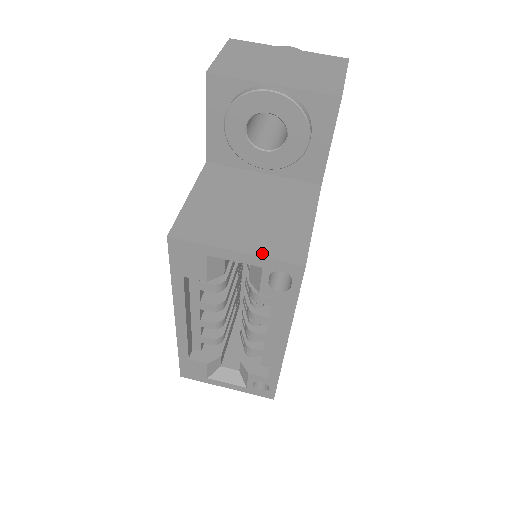
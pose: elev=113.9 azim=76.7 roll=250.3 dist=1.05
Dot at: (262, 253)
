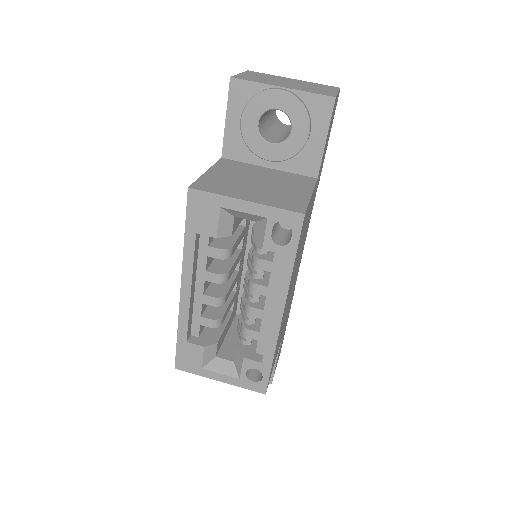
Dot at: (268, 204)
